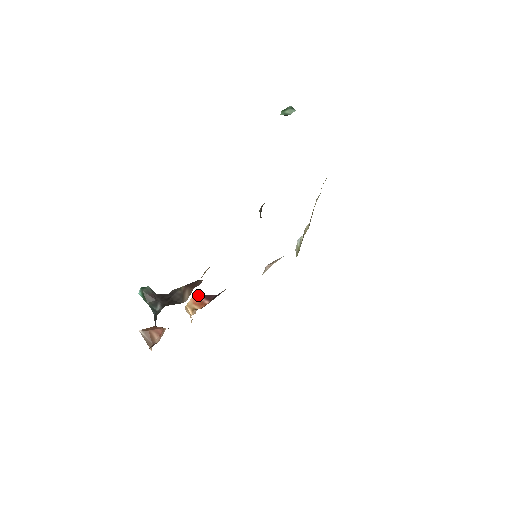
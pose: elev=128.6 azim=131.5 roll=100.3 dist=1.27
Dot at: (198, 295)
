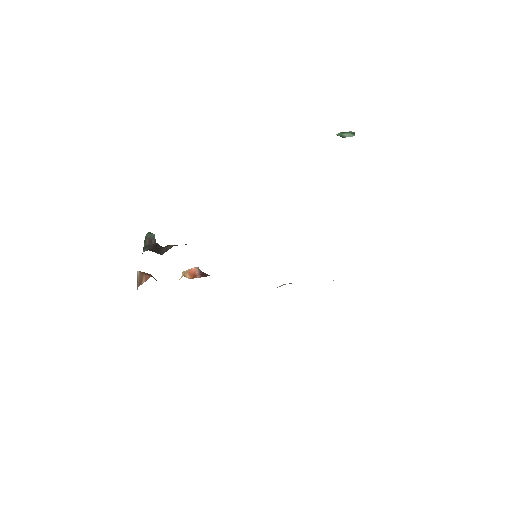
Dot at: (198, 269)
